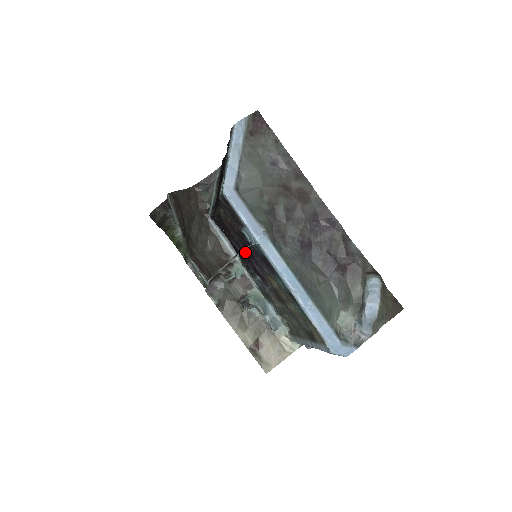
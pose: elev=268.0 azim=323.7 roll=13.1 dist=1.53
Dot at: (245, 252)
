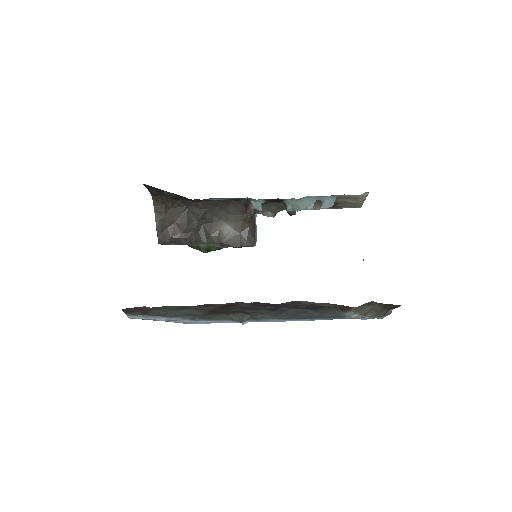
Dot at: occluded
